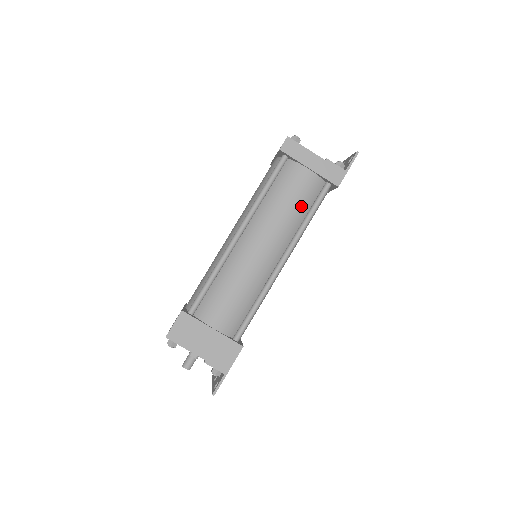
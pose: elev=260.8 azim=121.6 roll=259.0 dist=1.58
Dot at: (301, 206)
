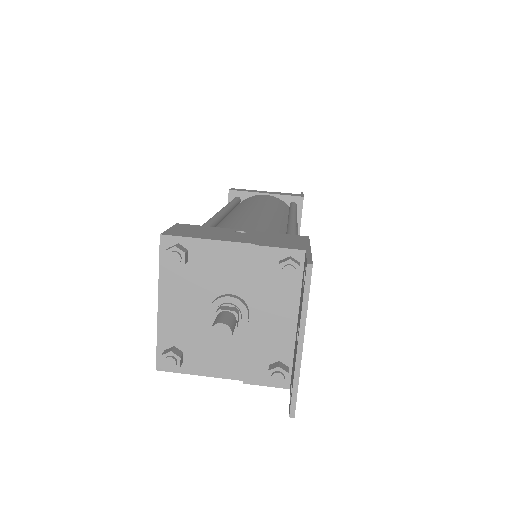
Dot at: (278, 204)
